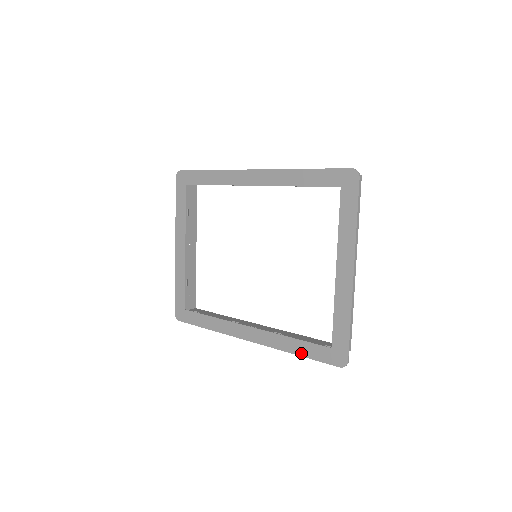
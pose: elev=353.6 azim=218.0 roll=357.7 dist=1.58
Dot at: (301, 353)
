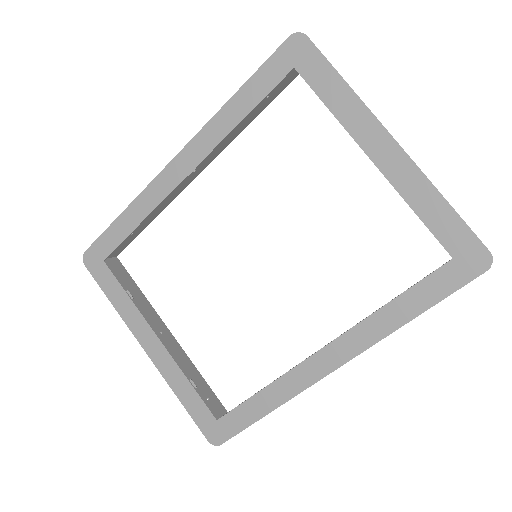
Dot at: (419, 309)
